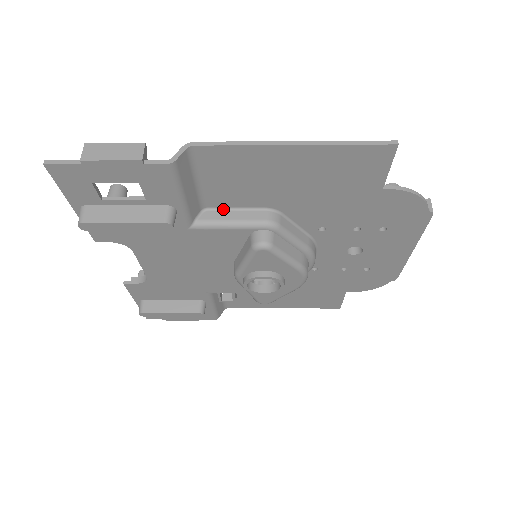
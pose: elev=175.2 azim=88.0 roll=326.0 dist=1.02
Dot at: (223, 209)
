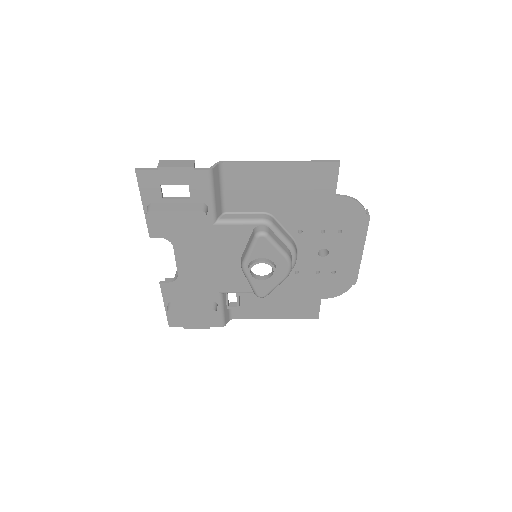
Dot at: (236, 213)
